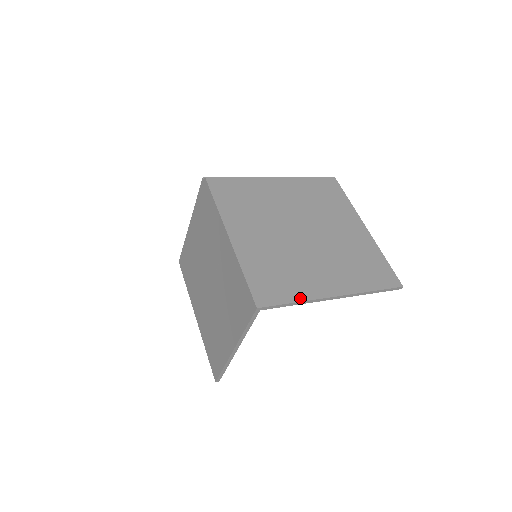
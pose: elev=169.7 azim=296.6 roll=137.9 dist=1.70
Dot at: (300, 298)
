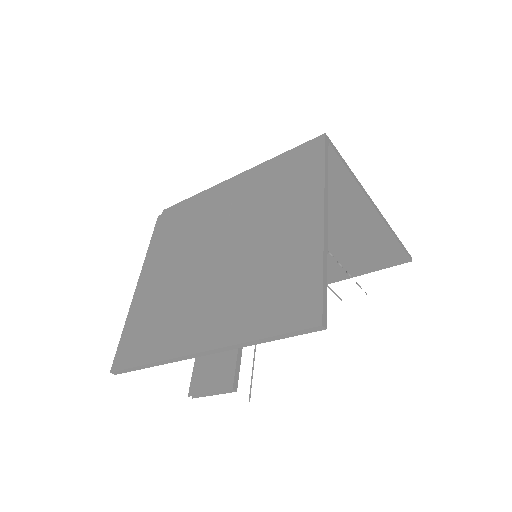
Dot at: occluded
